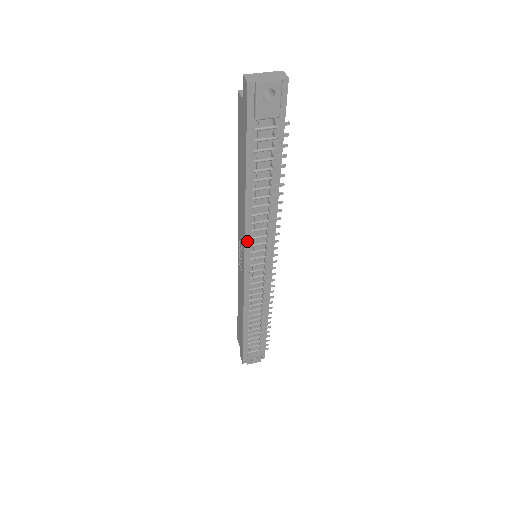
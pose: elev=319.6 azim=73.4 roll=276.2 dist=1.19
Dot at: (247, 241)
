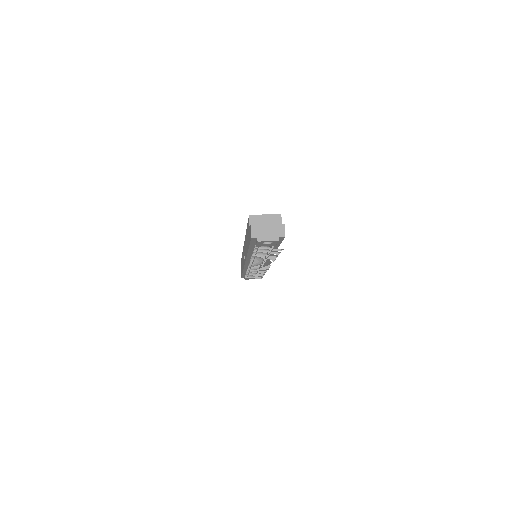
Dot at: (247, 261)
